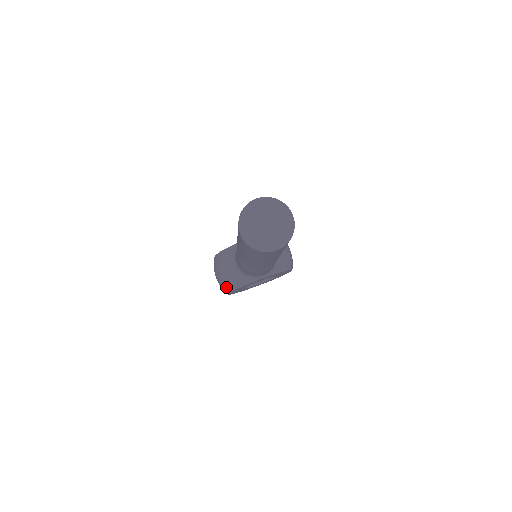
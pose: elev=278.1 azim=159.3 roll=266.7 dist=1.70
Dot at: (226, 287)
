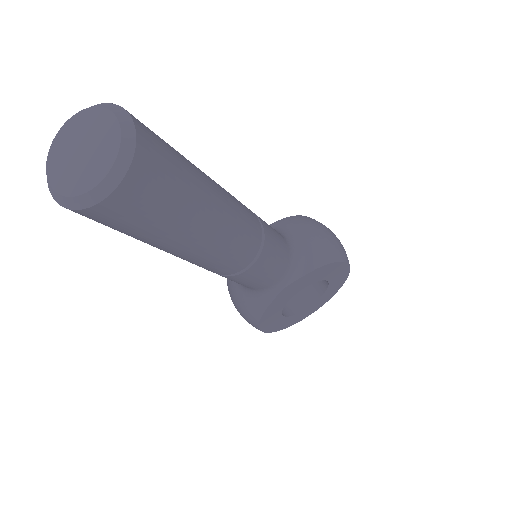
Dot at: (249, 321)
